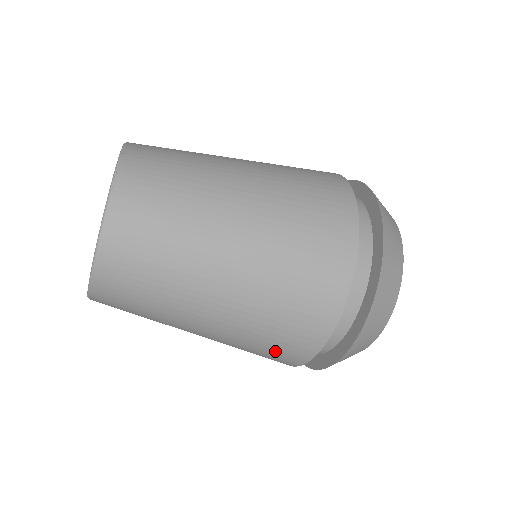
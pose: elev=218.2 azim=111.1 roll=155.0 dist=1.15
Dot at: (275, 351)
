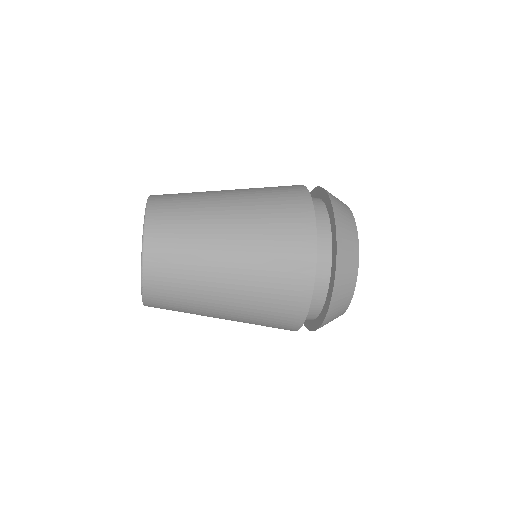
Dot at: occluded
